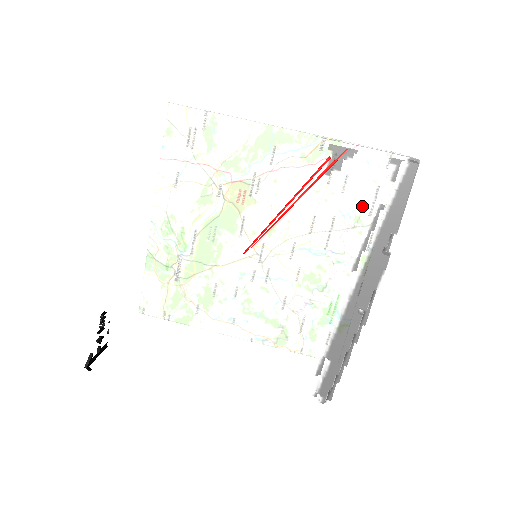
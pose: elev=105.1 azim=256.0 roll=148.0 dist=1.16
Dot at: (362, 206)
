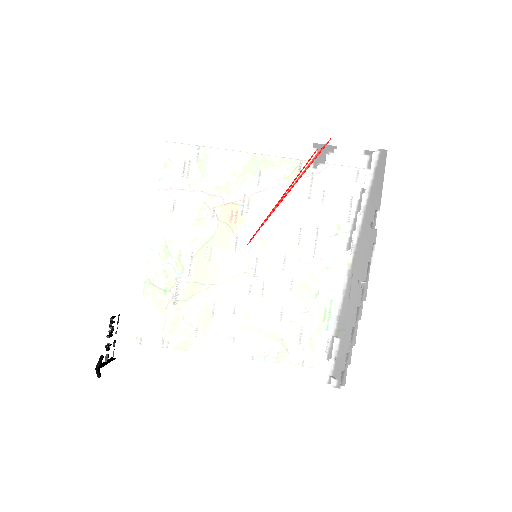
Dot at: (347, 191)
